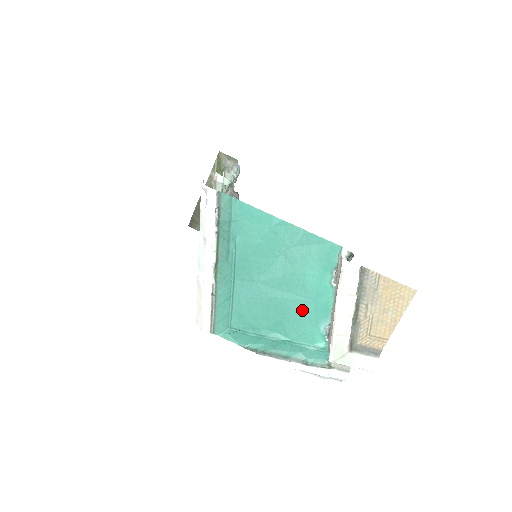
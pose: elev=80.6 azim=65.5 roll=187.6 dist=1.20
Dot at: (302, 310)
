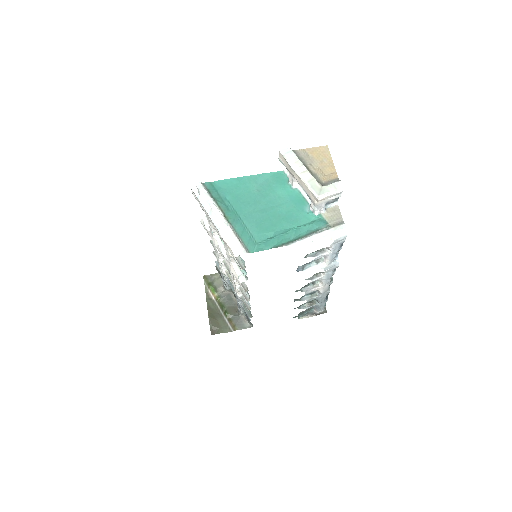
Dot at: (289, 209)
